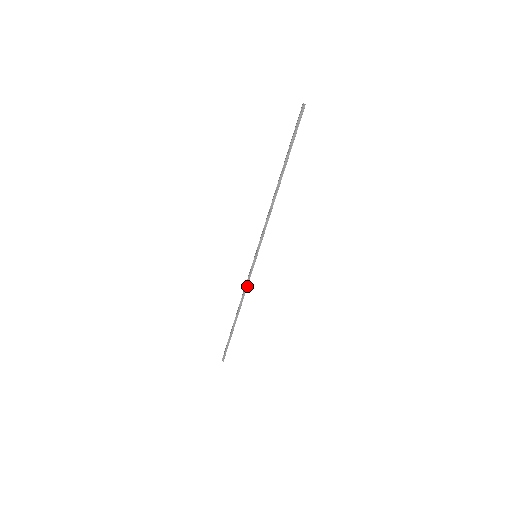
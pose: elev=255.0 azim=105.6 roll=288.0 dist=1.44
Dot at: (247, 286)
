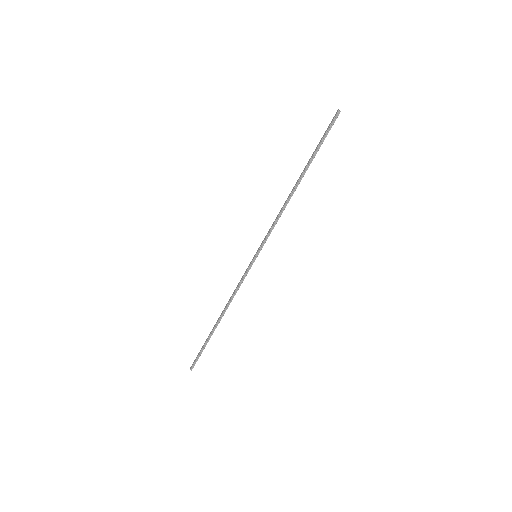
Dot at: (239, 287)
